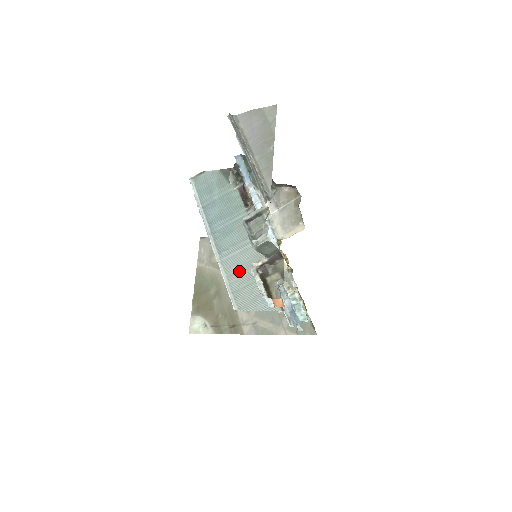
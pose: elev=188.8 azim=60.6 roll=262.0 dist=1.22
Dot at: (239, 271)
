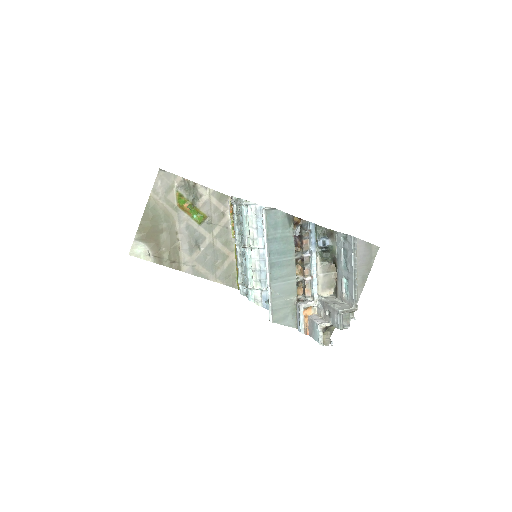
Dot at: (280, 297)
